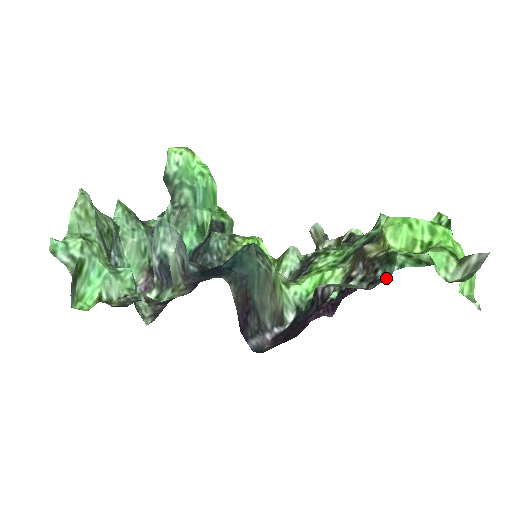
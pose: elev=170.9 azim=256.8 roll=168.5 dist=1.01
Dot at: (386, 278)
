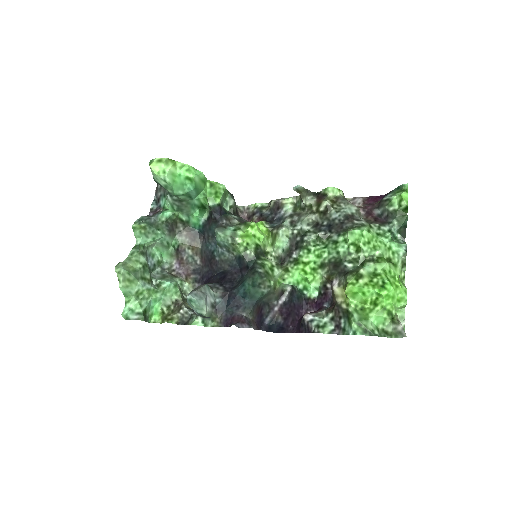
Dot at: (345, 334)
